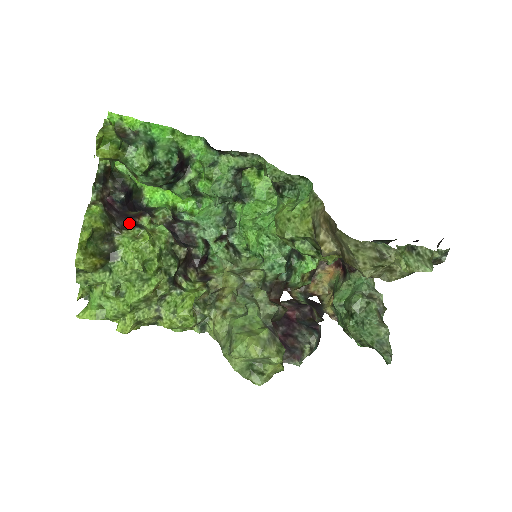
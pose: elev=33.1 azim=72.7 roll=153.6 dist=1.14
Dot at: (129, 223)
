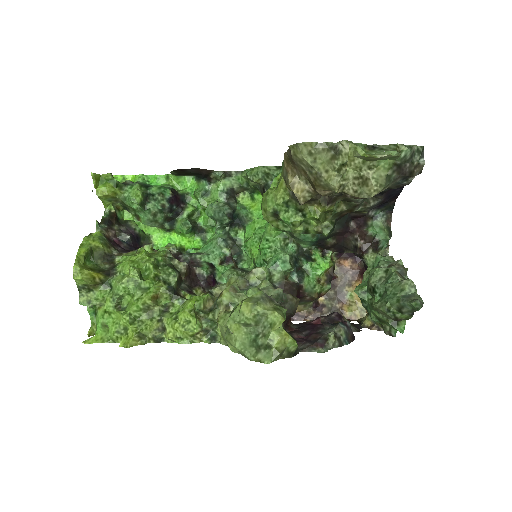
Dot at: occluded
